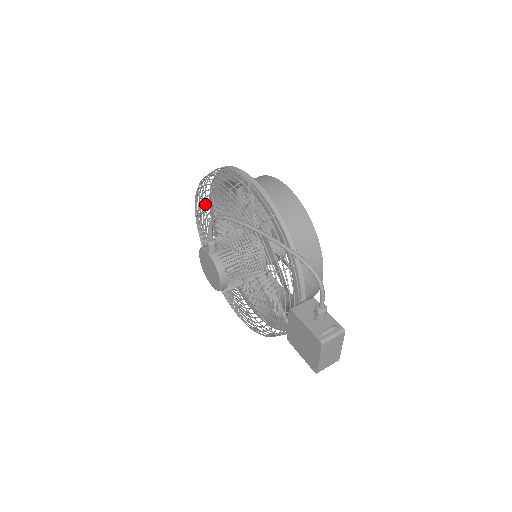
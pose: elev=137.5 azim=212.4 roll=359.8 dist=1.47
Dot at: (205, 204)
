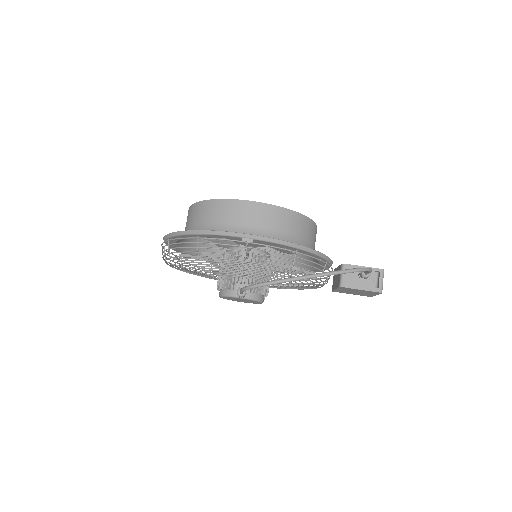
Dot at: occluded
